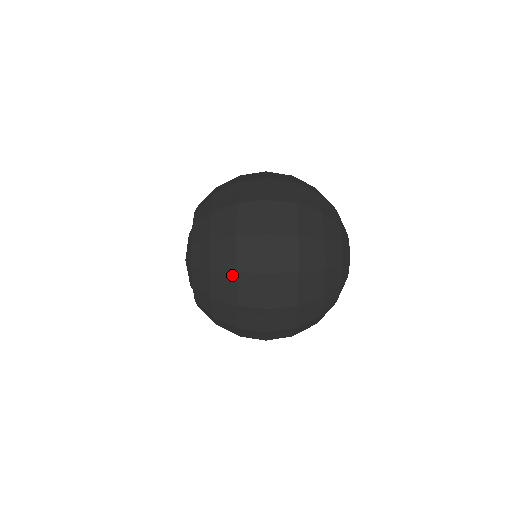
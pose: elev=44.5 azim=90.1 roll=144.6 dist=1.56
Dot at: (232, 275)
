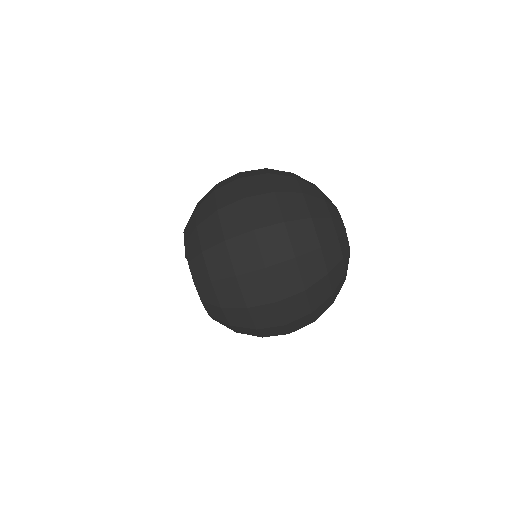
Dot at: occluded
